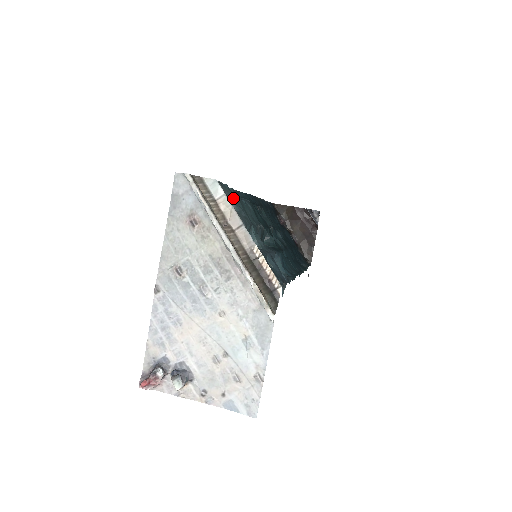
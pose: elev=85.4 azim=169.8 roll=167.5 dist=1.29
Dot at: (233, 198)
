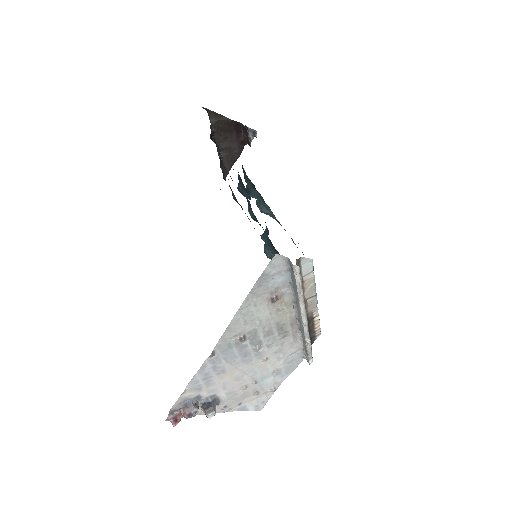
Dot at: occluded
